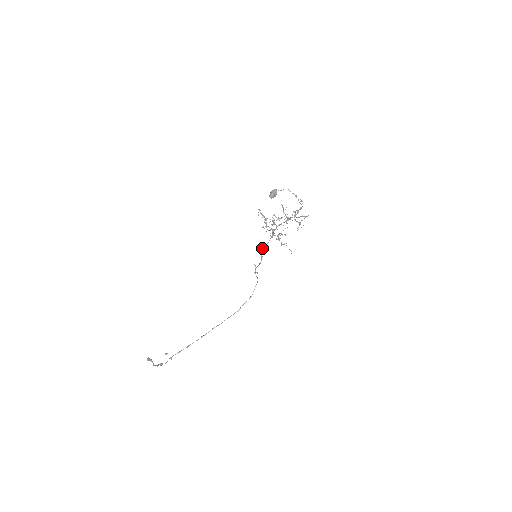
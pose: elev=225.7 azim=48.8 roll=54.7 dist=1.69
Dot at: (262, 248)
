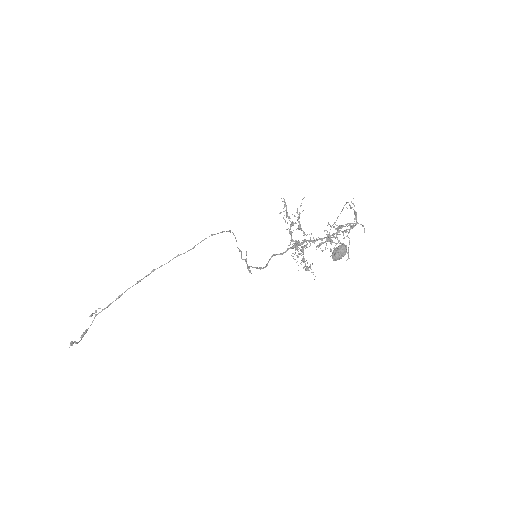
Dot at: (271, 256)
